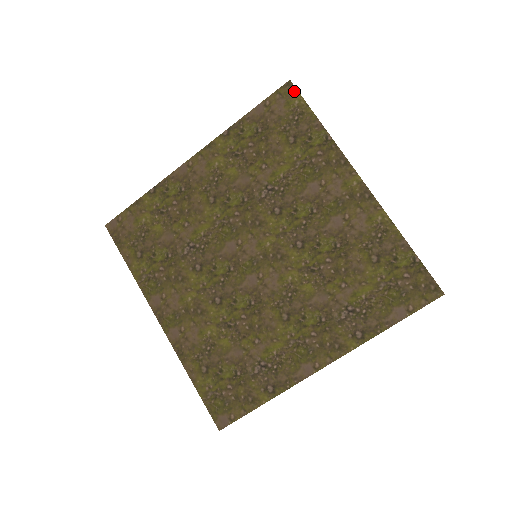
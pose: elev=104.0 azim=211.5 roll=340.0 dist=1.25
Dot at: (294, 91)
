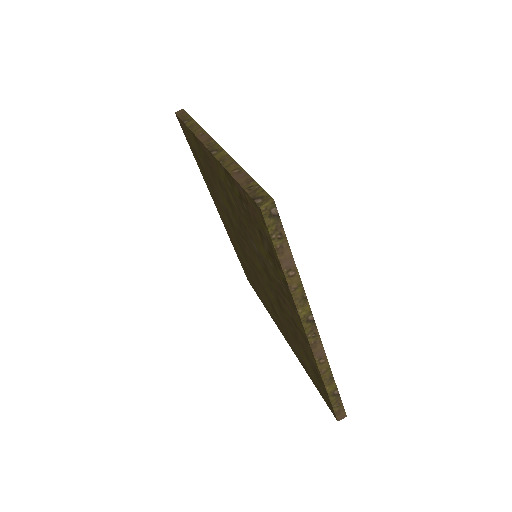
Dot at: (263, 221)
